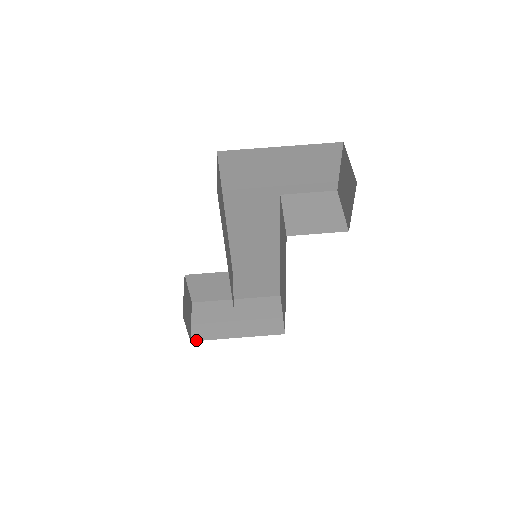
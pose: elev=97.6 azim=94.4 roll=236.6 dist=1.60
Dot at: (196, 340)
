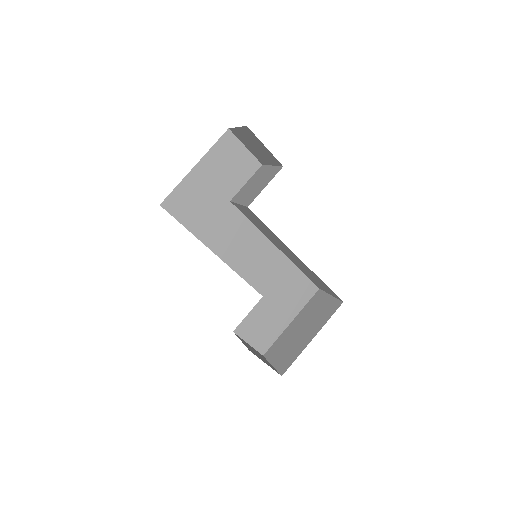
Dot at: (285, 371)
